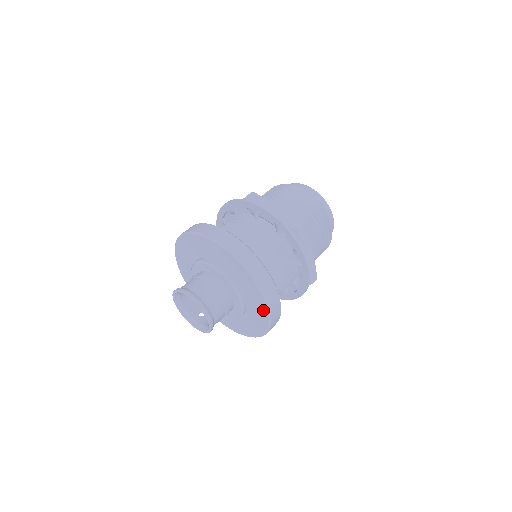
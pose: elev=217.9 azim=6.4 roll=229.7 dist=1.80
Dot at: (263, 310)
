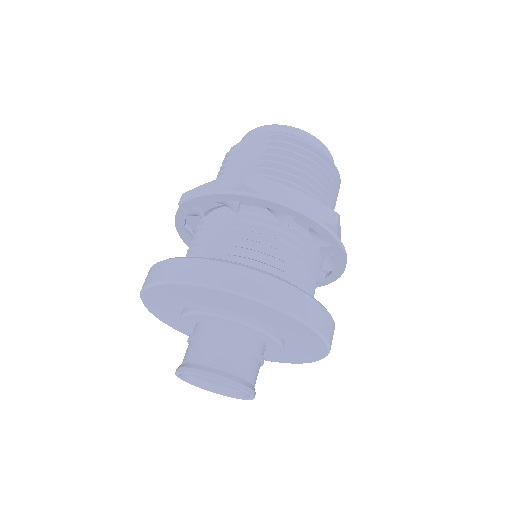
Dot at: (277, 315)
